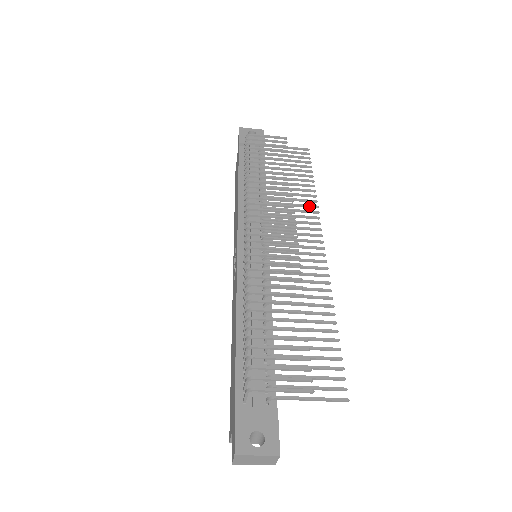
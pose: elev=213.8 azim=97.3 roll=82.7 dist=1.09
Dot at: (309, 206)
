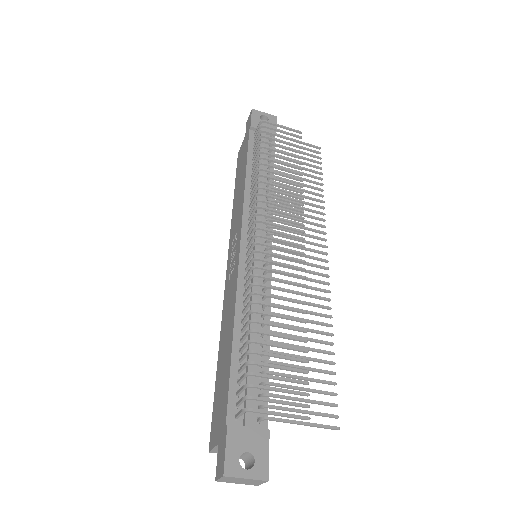
Dot at: (316, 212)
